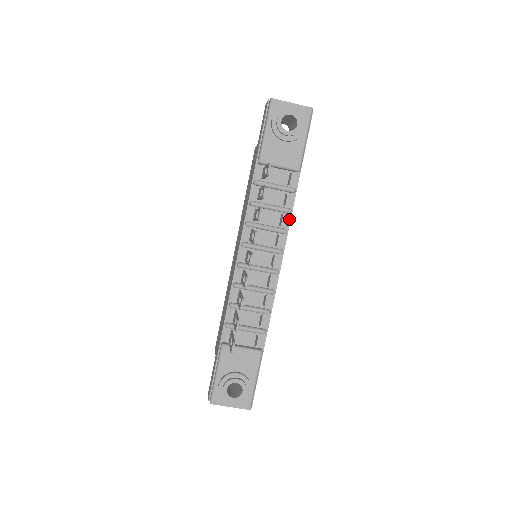
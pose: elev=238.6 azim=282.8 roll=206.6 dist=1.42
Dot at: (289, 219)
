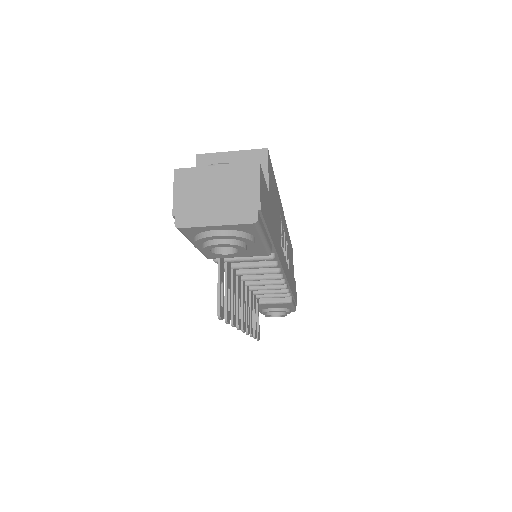
Dot at: (278, 264)
